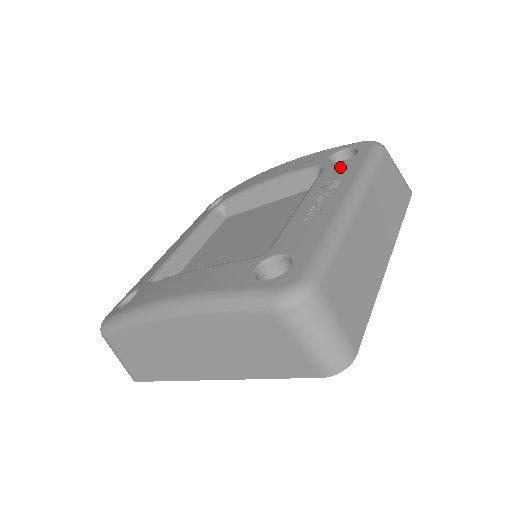
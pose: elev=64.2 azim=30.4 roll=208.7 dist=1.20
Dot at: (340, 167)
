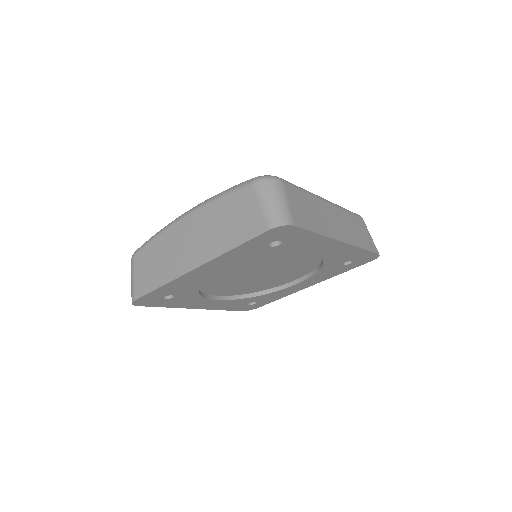
Dot at: occluded
